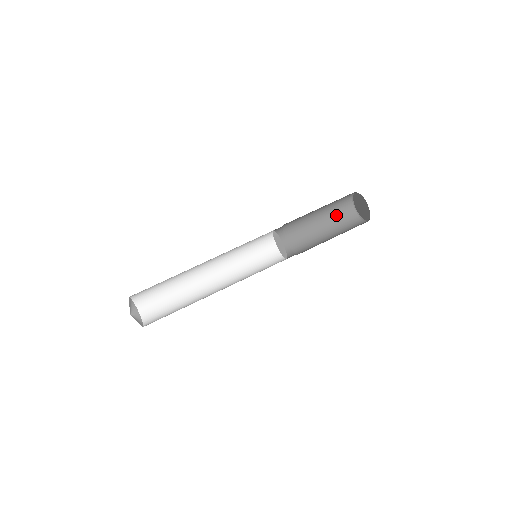
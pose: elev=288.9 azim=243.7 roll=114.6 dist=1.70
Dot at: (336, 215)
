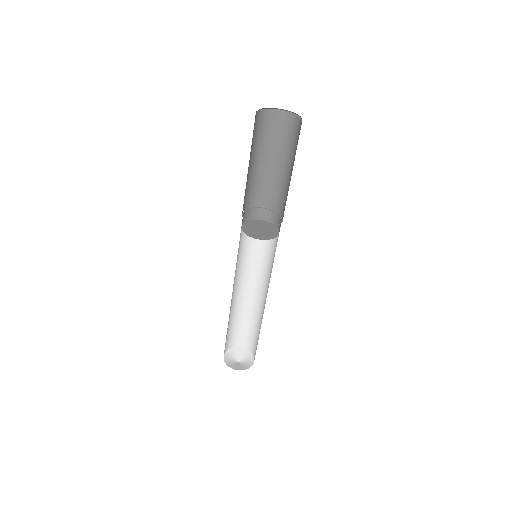
Dot at: (280, 139)
